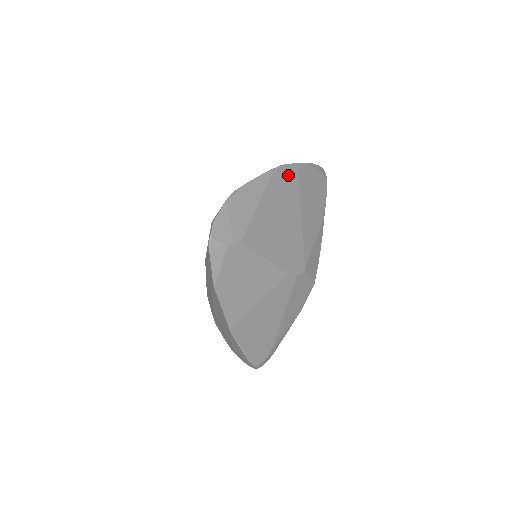
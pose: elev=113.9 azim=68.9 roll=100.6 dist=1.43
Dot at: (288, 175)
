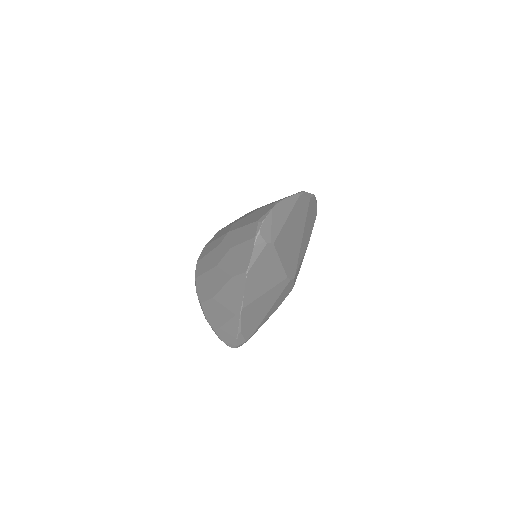
Dot at: (305, 201)
